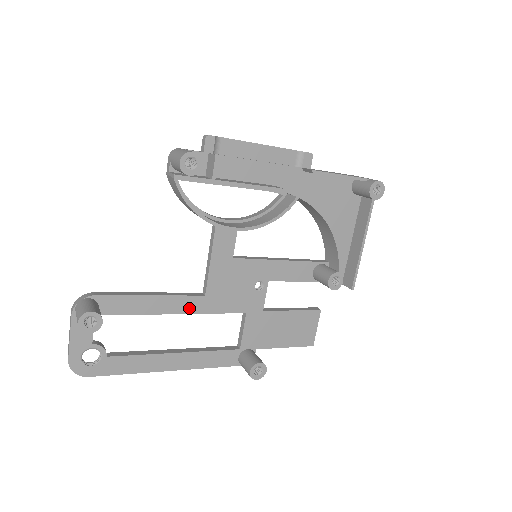
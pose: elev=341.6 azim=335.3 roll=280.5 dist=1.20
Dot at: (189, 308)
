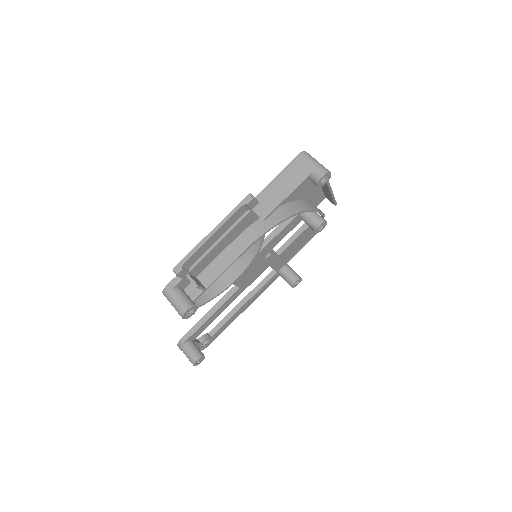
Dot at: (235, 297)
